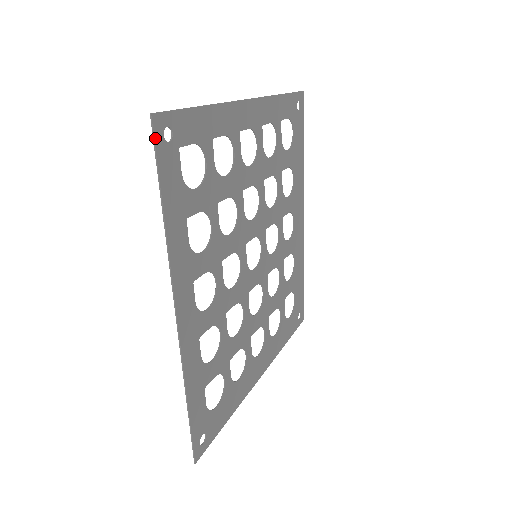
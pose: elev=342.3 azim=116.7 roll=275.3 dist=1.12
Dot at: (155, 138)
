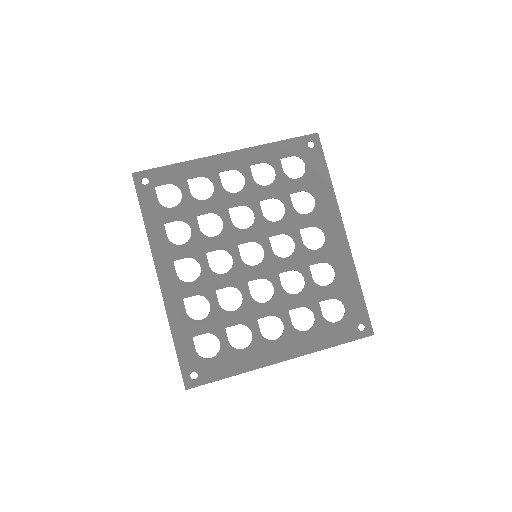
Dot at: (135, 184)
